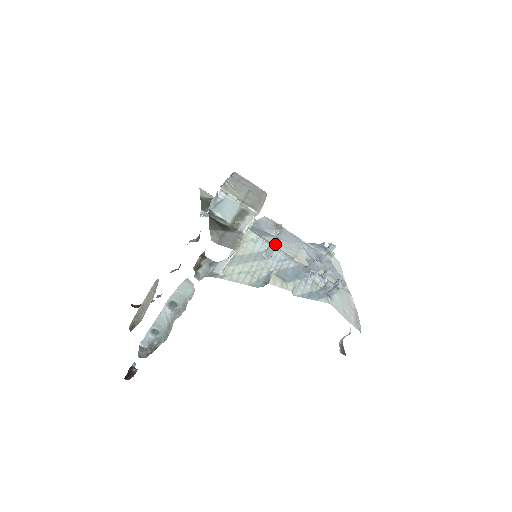
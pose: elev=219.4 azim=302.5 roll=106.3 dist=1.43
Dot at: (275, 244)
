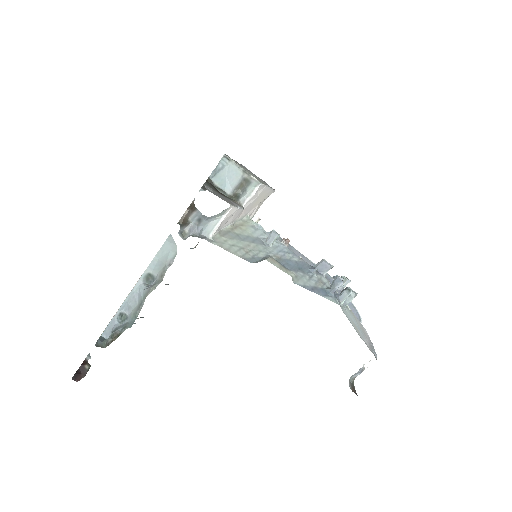
Dot at: occluded
